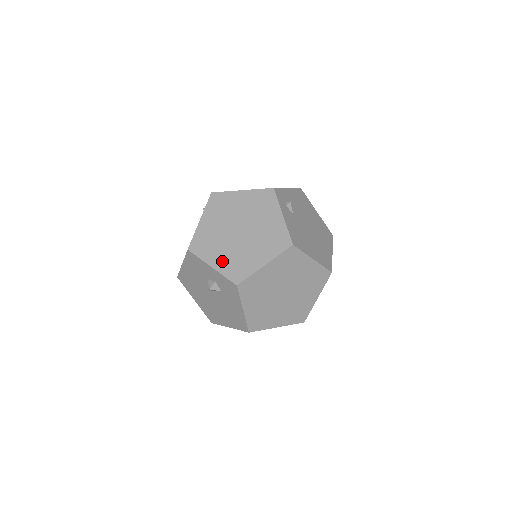
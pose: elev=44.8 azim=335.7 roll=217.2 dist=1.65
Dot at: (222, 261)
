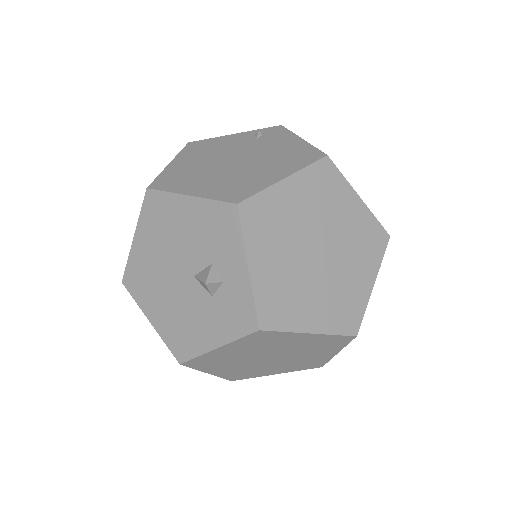
Dot at: (268, 273)
